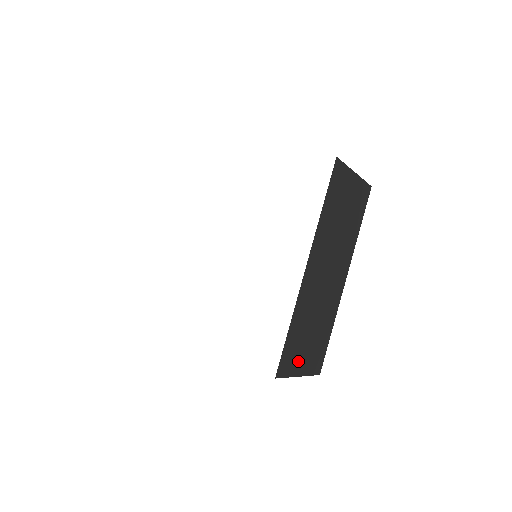
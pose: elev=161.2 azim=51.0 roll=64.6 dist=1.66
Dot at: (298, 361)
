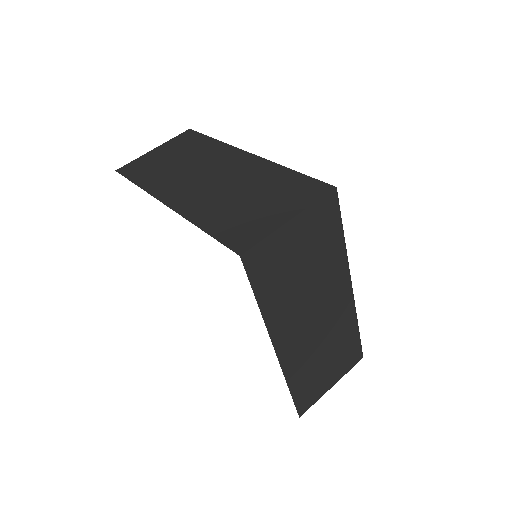
Dot at: (322, 385)
